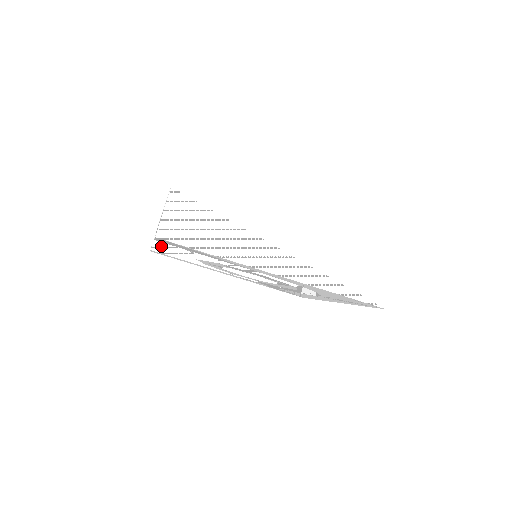
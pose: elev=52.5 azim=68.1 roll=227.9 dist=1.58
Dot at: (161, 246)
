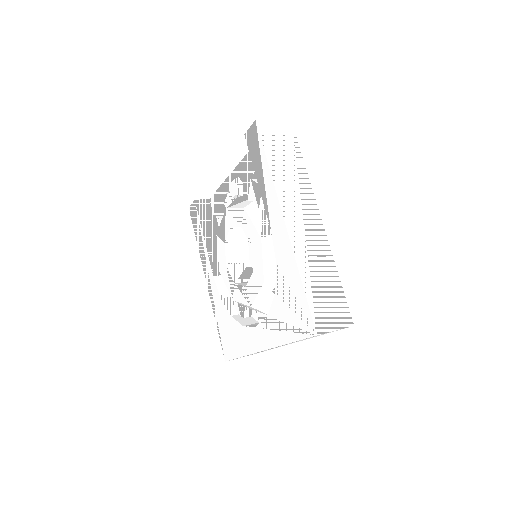
Dot at: (202, 207)
